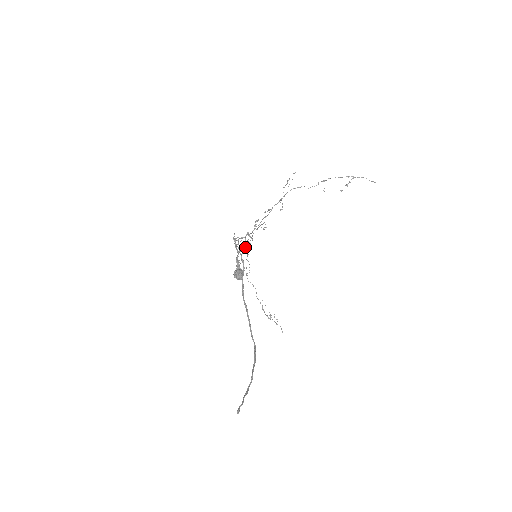
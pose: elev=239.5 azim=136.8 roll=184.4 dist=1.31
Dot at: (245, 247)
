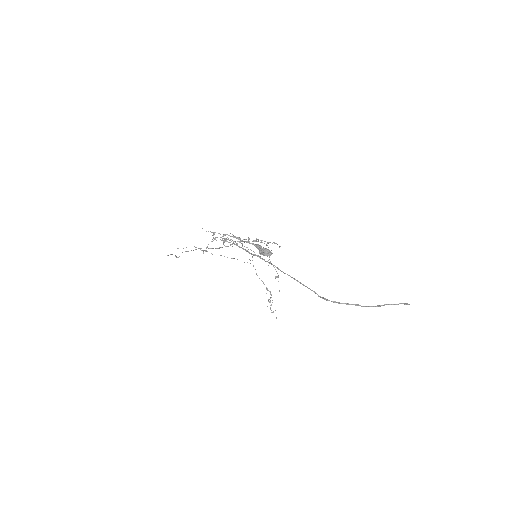
Dot at: (228, 246)
